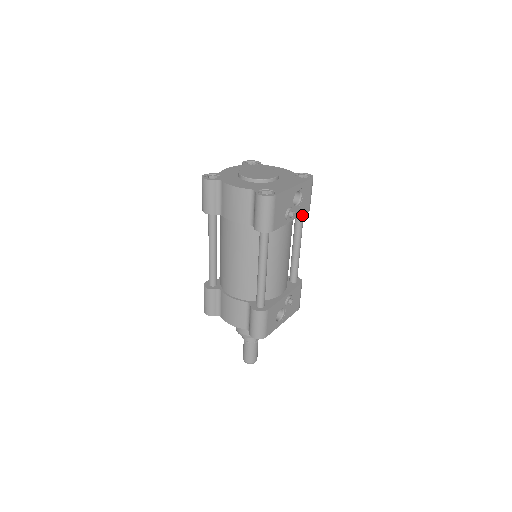
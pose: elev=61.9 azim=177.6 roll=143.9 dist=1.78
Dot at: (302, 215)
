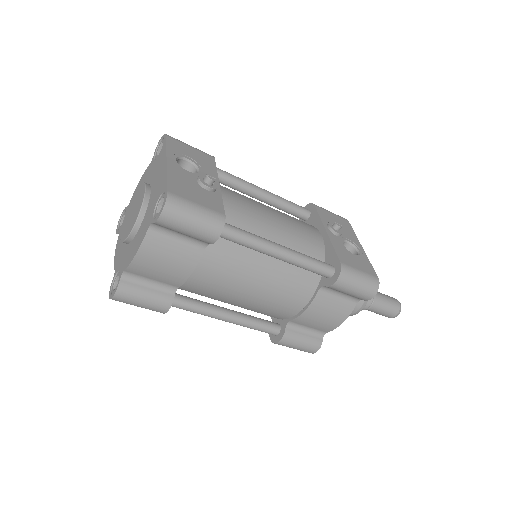
Dot at: (217, 170)
